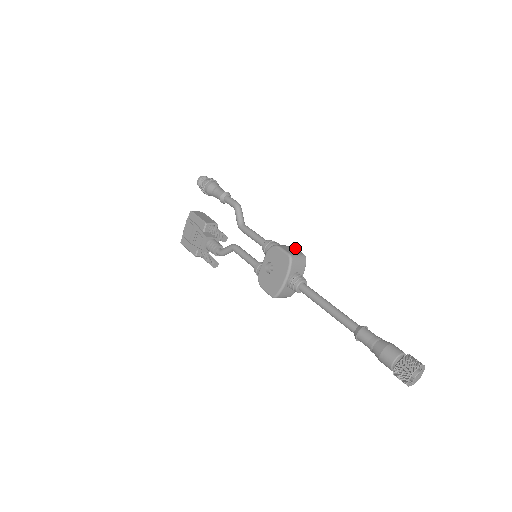
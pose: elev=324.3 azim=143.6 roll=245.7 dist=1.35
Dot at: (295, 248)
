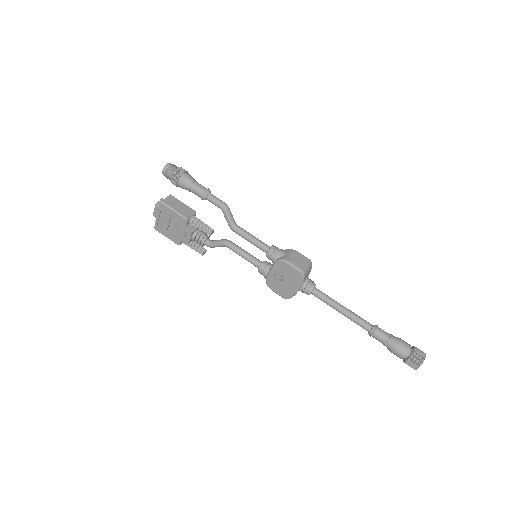
Dot at: (299, 253)
